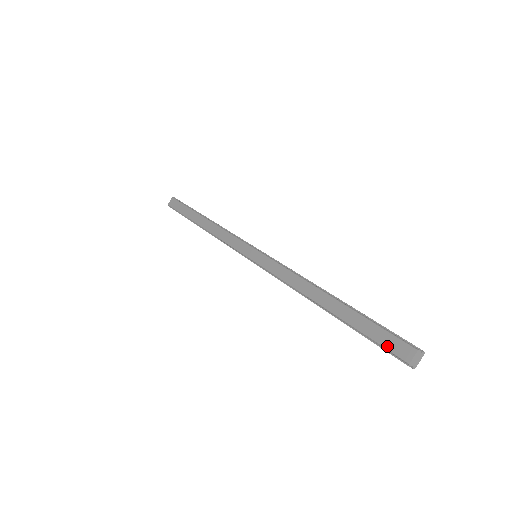
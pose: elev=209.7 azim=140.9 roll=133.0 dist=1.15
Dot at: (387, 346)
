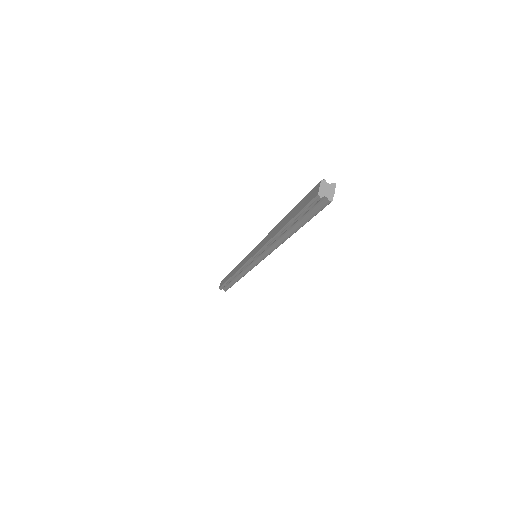
Dot at: (307, 202)
